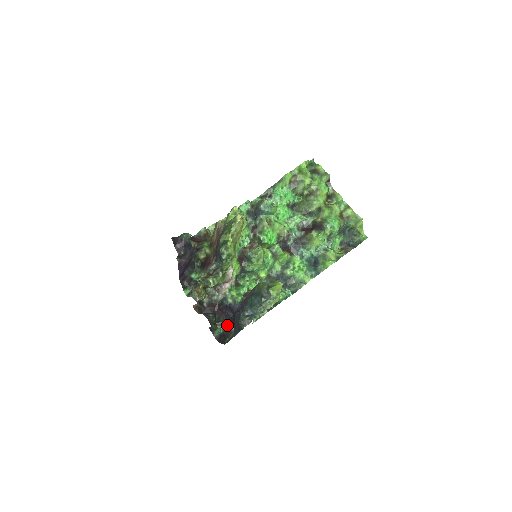
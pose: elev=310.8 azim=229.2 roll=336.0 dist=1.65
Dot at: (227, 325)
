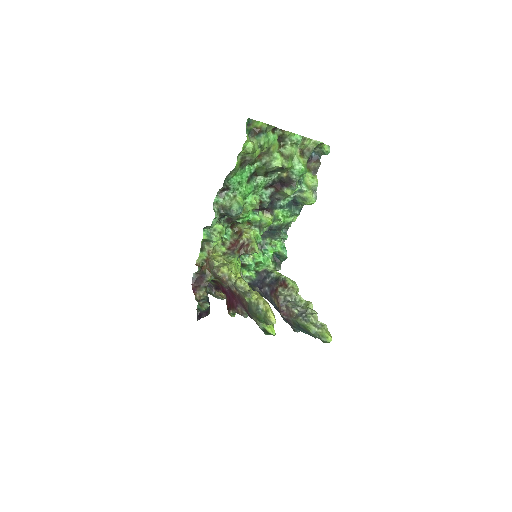
Dot at: (249, 285)
